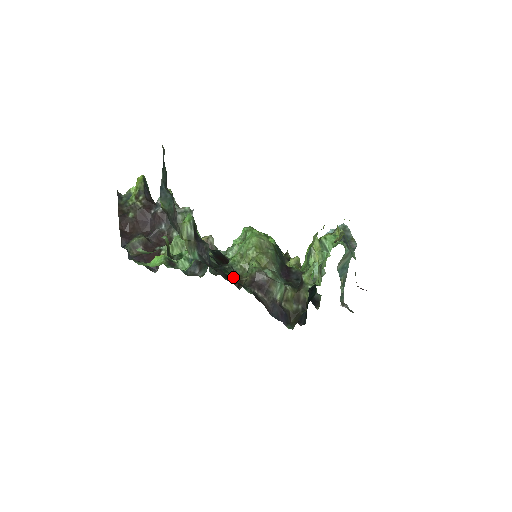
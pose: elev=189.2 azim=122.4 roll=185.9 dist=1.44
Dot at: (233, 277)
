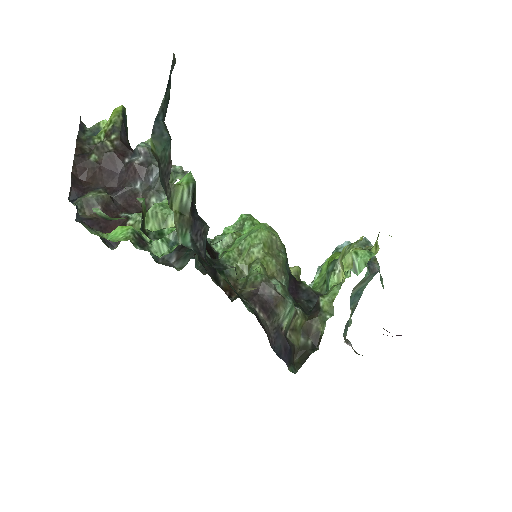
Dot at: (229, 282)
